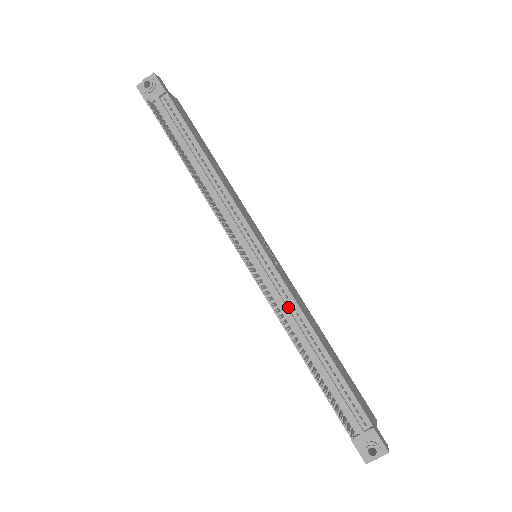
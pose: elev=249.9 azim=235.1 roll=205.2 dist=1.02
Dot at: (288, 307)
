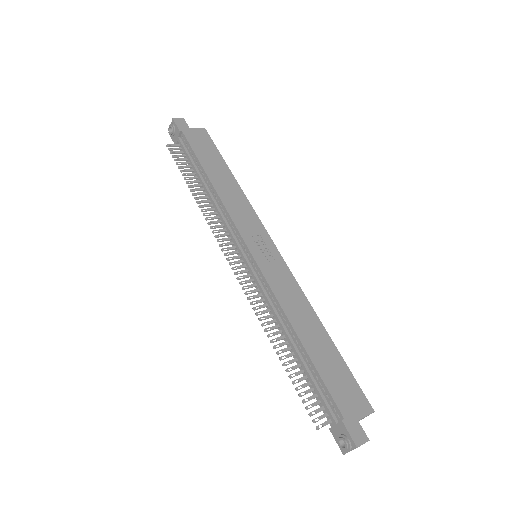
Dot at: (272, 302)
